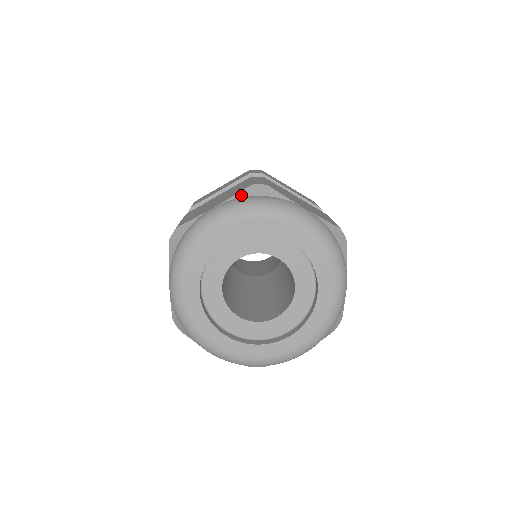
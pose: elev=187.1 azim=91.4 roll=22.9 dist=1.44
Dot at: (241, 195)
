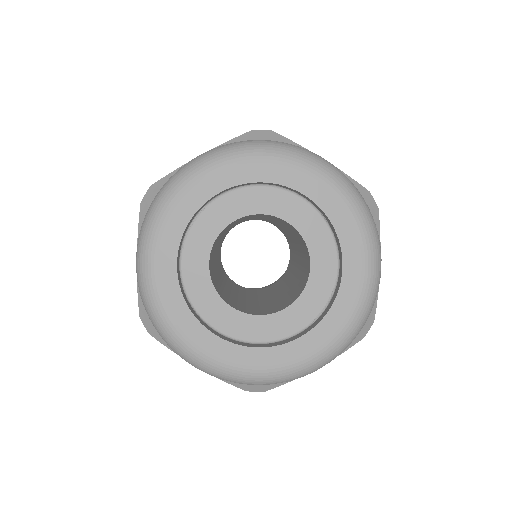
Dot at: (238, 140)
